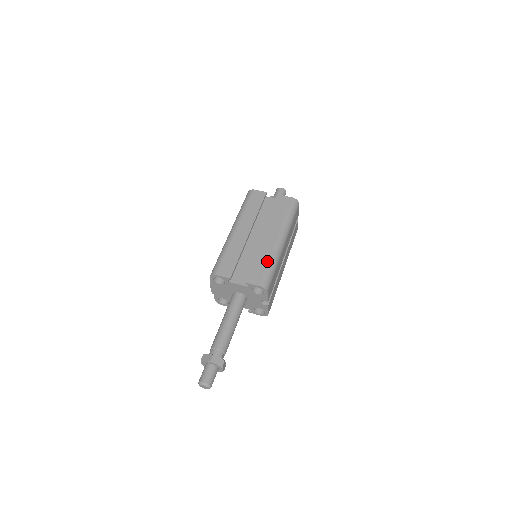
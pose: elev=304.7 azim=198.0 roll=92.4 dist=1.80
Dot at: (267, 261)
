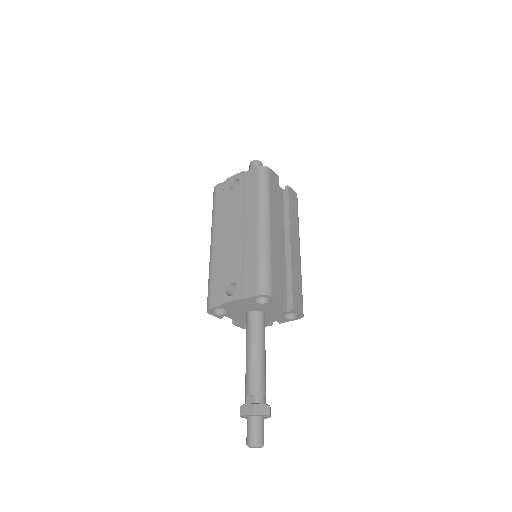
Dot at: (300, 280)
